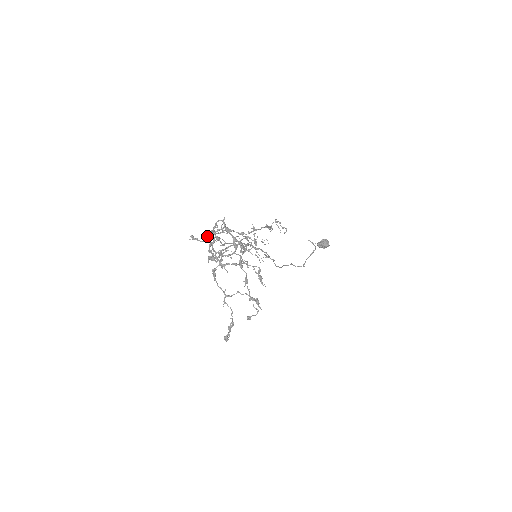
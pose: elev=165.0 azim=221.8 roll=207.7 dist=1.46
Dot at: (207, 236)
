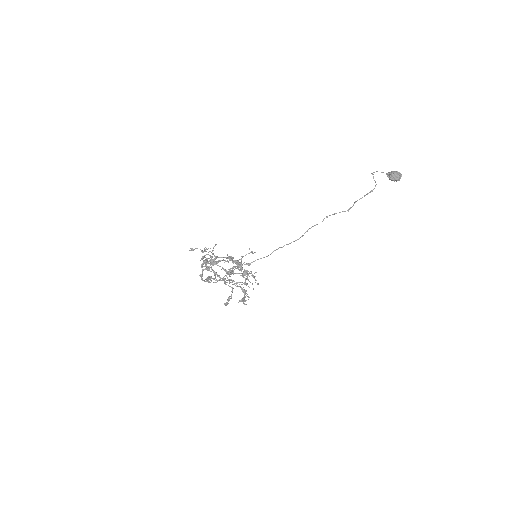
Dot at: (204, 250)
